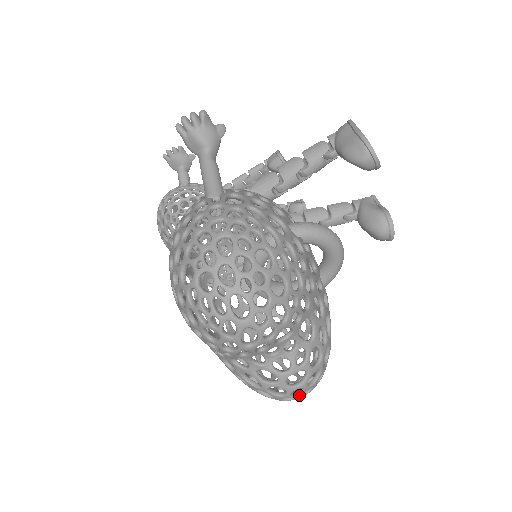
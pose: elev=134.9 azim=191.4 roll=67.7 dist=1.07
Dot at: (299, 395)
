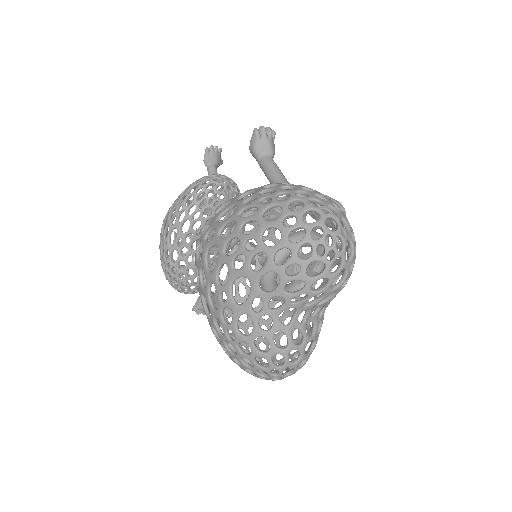
Dot at: (299, 368)
